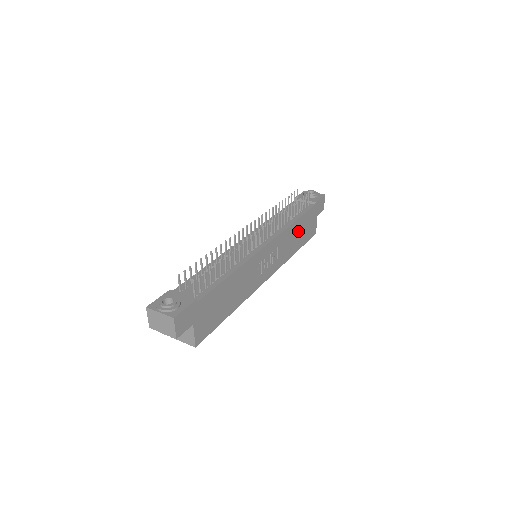
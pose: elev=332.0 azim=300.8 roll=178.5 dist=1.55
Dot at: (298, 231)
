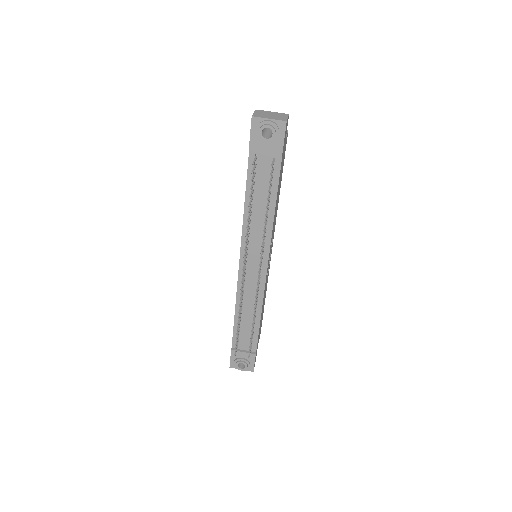
Dot at: occluded
